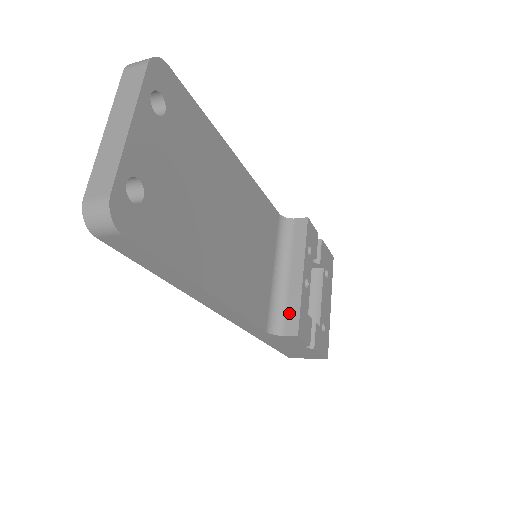
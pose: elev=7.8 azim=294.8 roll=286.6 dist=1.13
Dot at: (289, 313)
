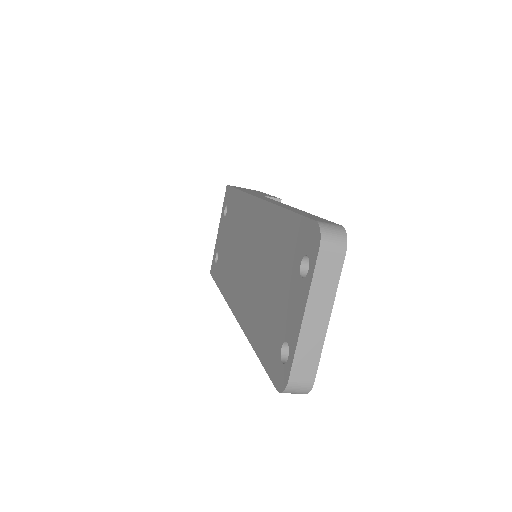
Dot at: occluded
